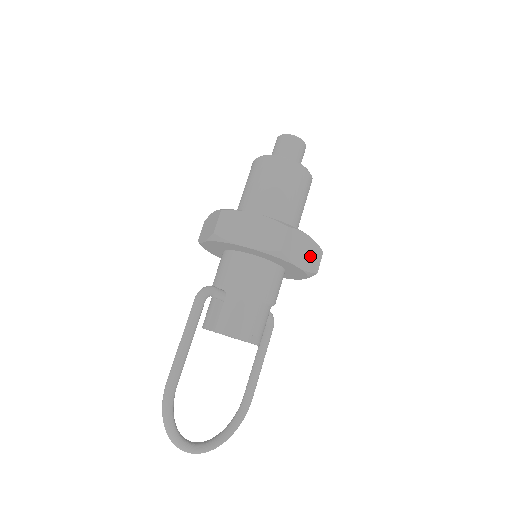
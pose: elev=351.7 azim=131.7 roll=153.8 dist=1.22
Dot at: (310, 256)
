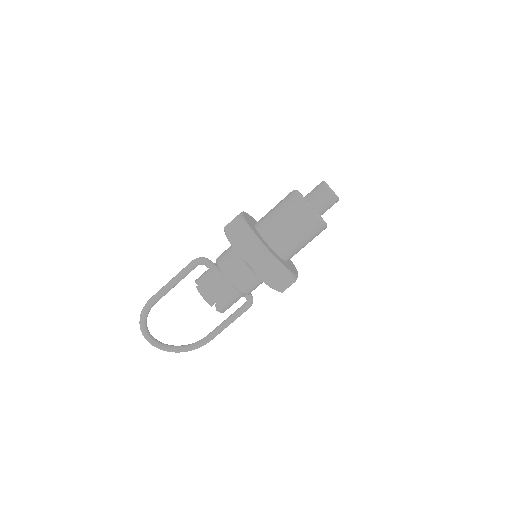
Dot at: (279, 279)
